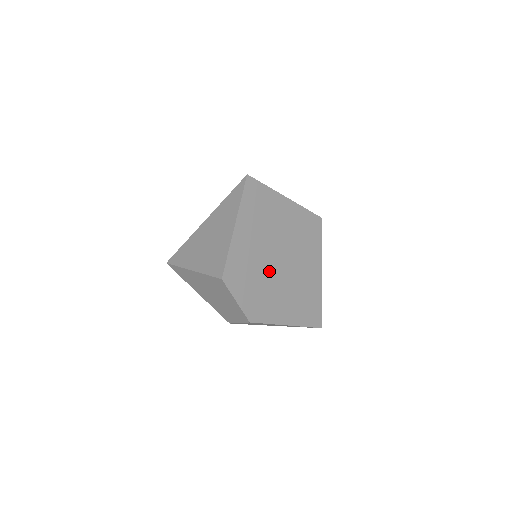
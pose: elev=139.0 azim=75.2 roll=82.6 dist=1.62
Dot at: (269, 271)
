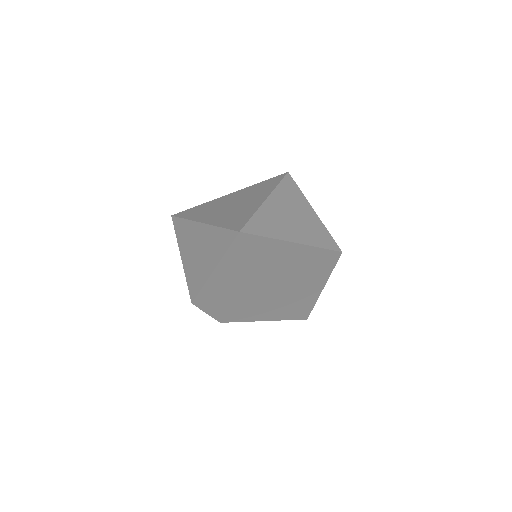
Dot at: (252, 294)
